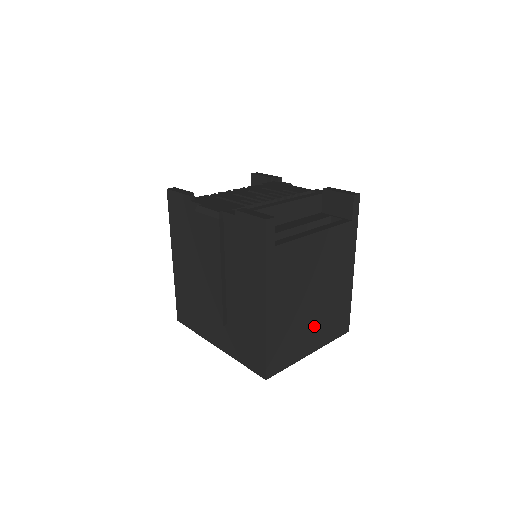
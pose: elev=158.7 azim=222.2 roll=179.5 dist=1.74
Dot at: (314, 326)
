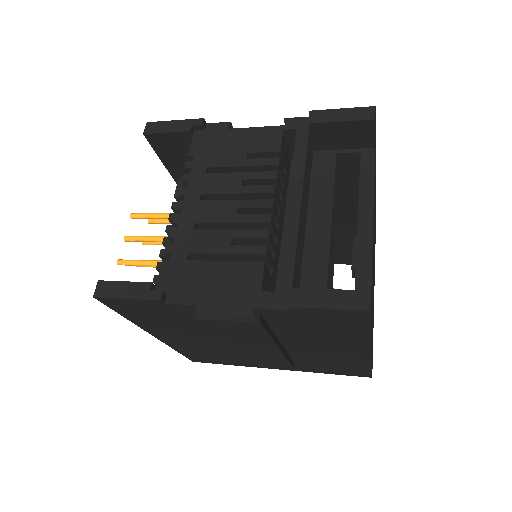
Dot at: occluded
